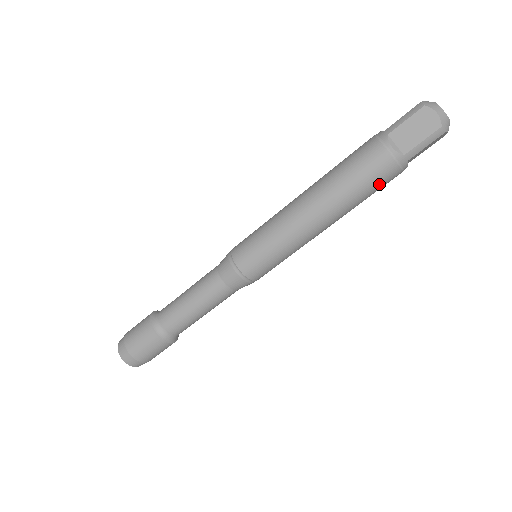
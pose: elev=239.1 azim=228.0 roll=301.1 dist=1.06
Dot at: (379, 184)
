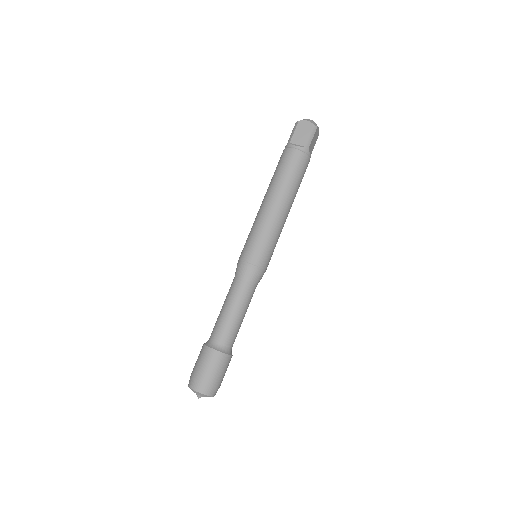
Dot at: (302, 169)
